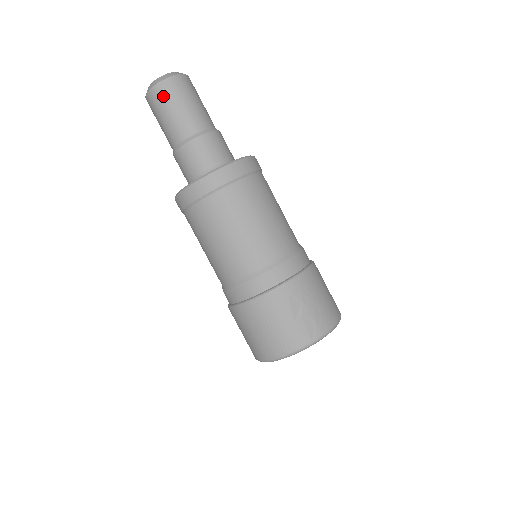
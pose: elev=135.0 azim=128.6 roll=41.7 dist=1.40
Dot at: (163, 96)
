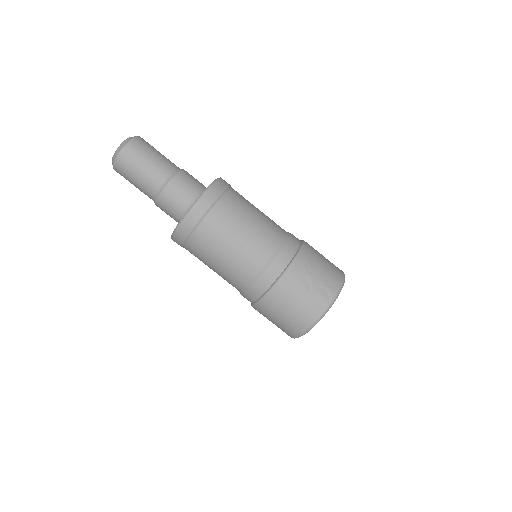
Dot at: (128, 161)
